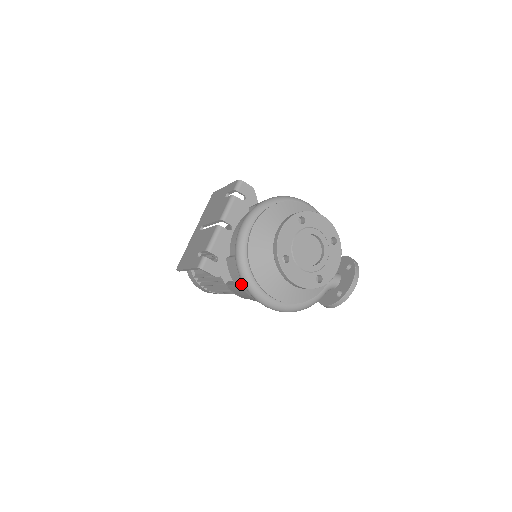
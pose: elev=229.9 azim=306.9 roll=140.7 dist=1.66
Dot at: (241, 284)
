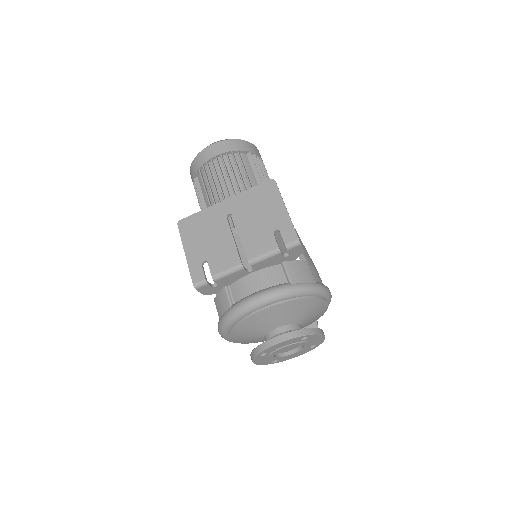
Dot at: occluded
